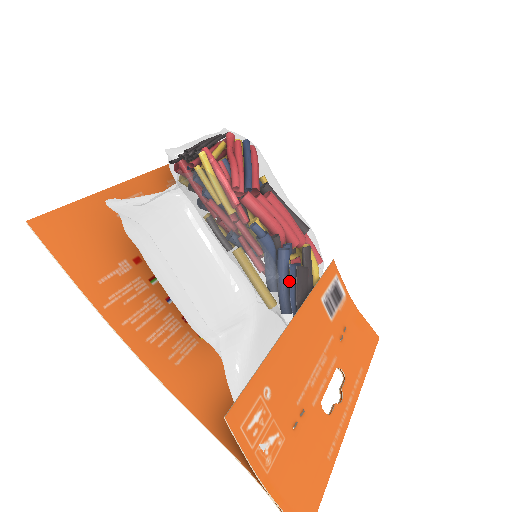
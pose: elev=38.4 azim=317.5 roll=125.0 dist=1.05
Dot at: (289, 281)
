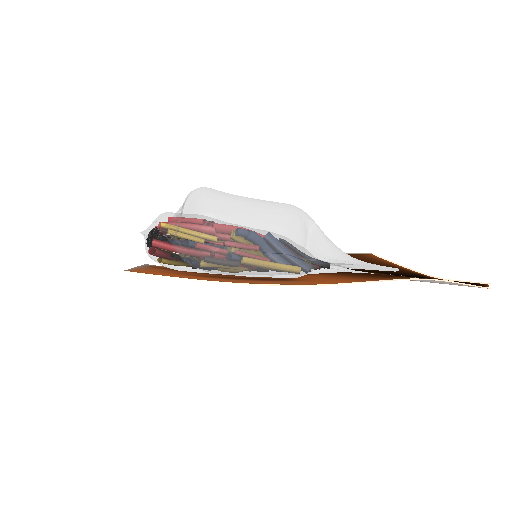
Dot at: occluded
